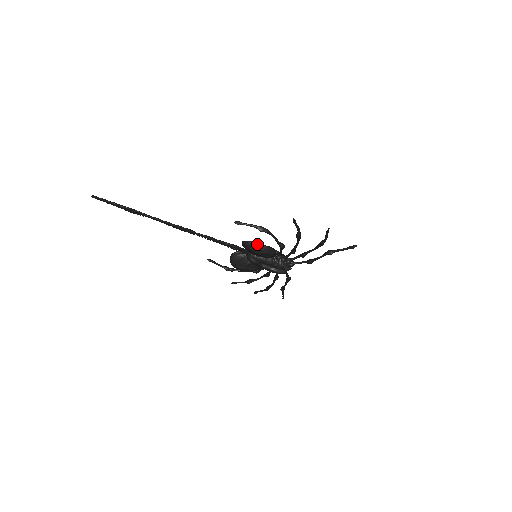
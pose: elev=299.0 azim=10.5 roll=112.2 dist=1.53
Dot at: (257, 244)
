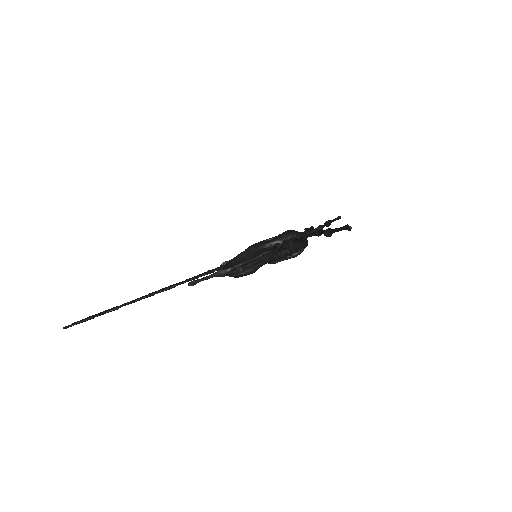
Dot at: occluded
